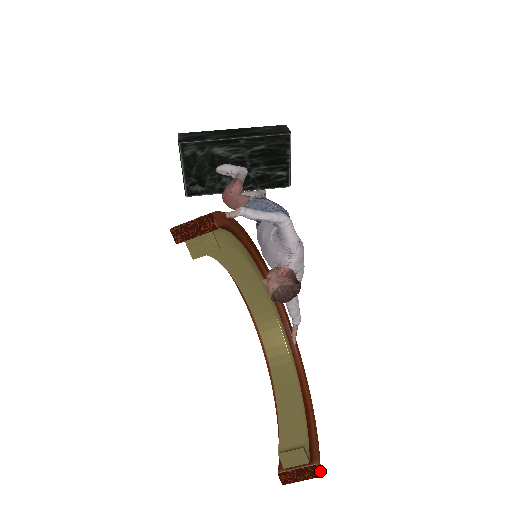
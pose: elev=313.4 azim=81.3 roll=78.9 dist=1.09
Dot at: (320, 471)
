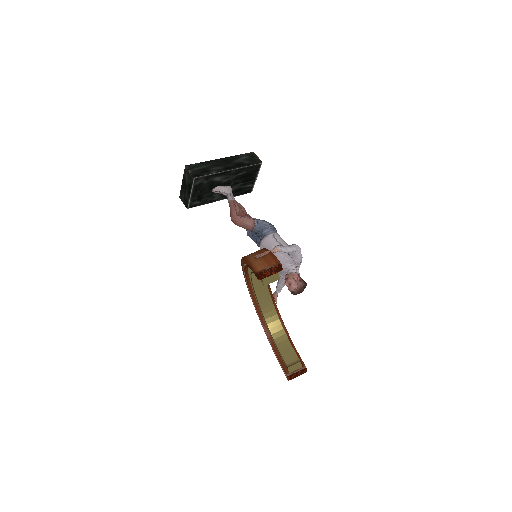
Dot at: (306, 369)
